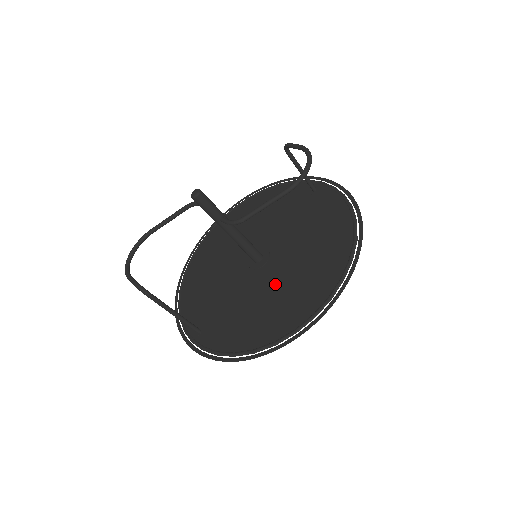
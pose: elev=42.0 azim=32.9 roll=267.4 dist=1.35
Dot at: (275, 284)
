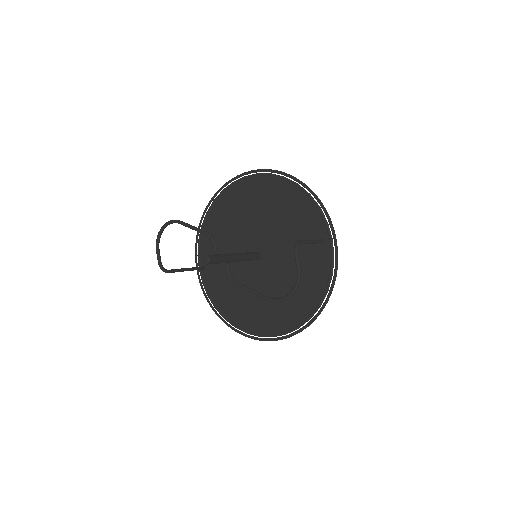
Dot at: (255, 290)
